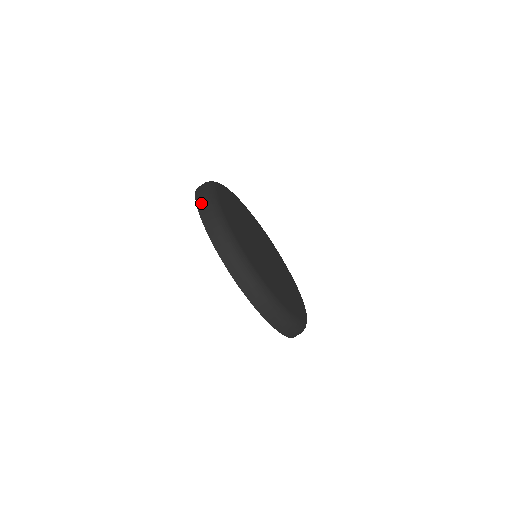
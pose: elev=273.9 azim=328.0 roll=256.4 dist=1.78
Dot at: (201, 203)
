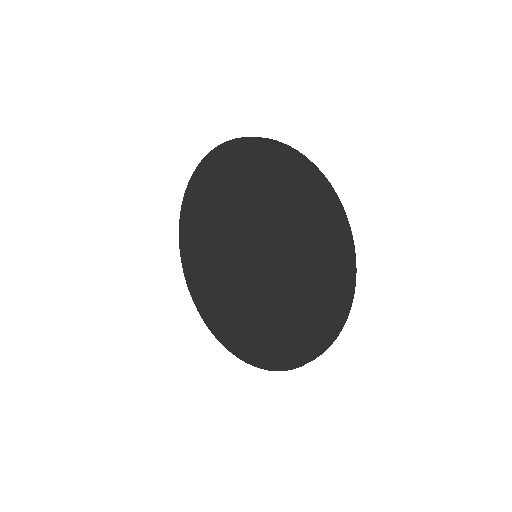
Dot at: (285, 145)
